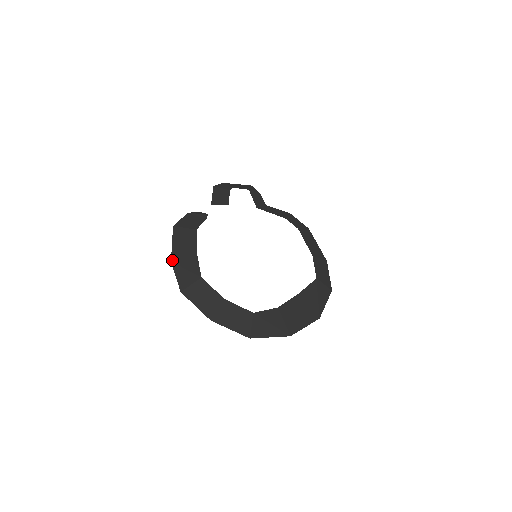
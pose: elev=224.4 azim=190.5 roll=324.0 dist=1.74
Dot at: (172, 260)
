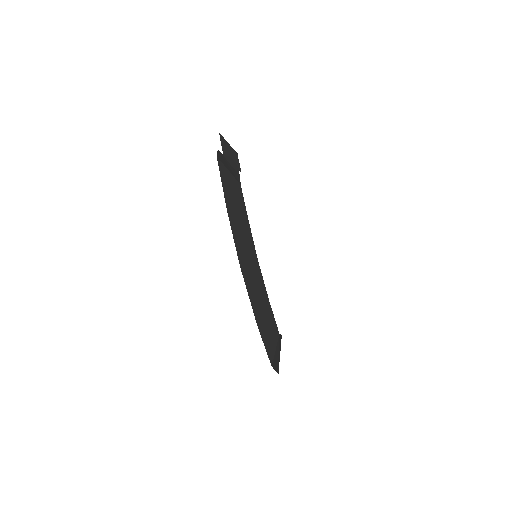
Dot at: (228, 209)
